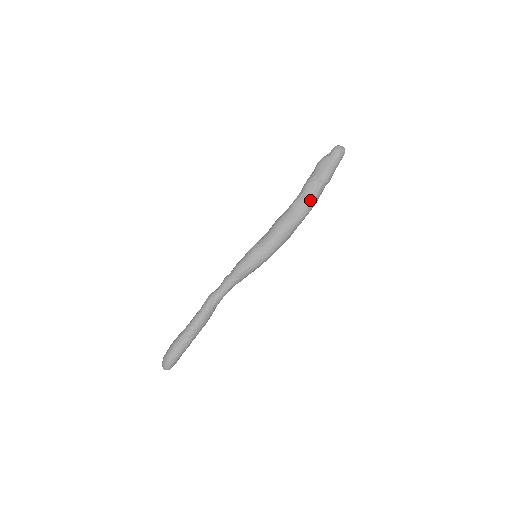
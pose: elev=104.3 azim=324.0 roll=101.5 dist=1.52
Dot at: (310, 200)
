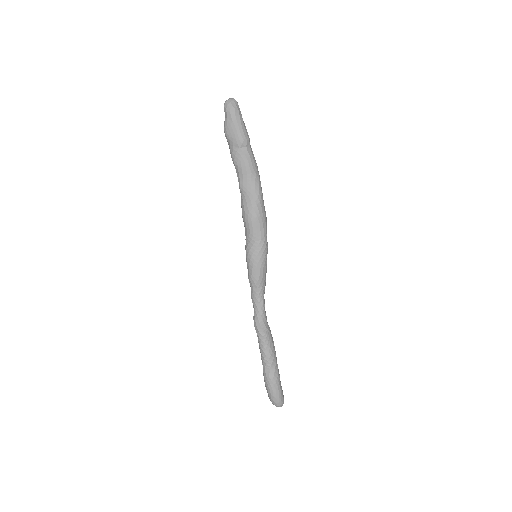
Dot at: (250, 170)
